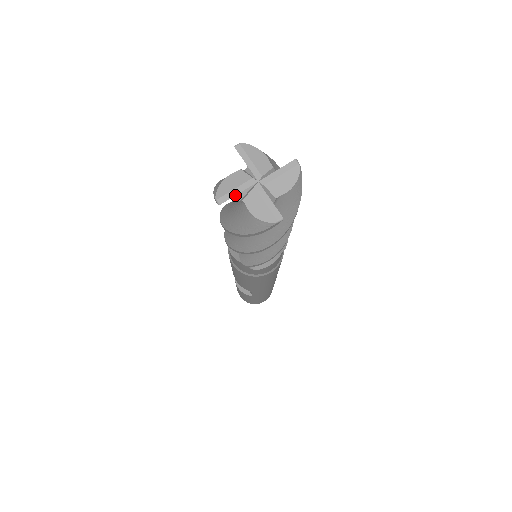
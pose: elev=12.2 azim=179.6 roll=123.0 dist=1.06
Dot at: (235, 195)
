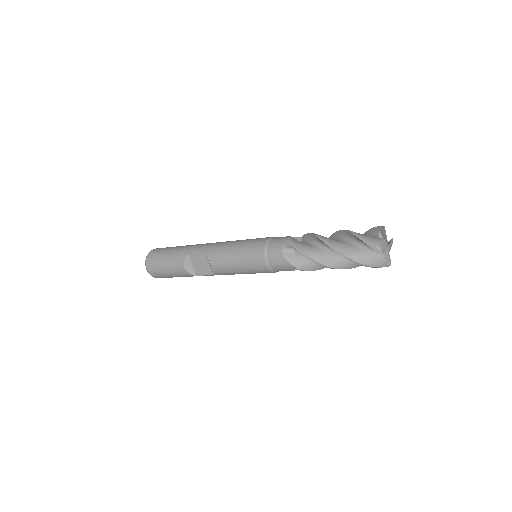
Dot at: (385, 251)
